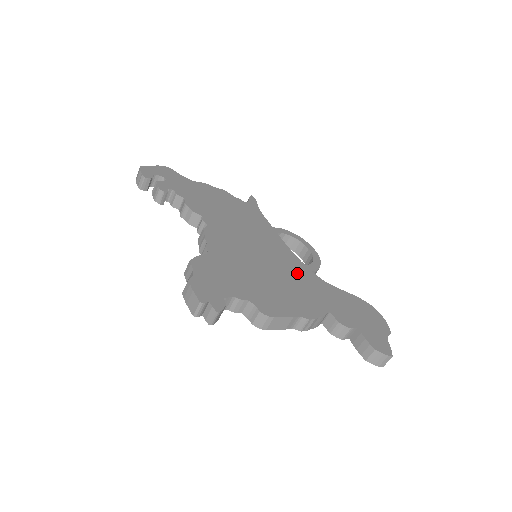
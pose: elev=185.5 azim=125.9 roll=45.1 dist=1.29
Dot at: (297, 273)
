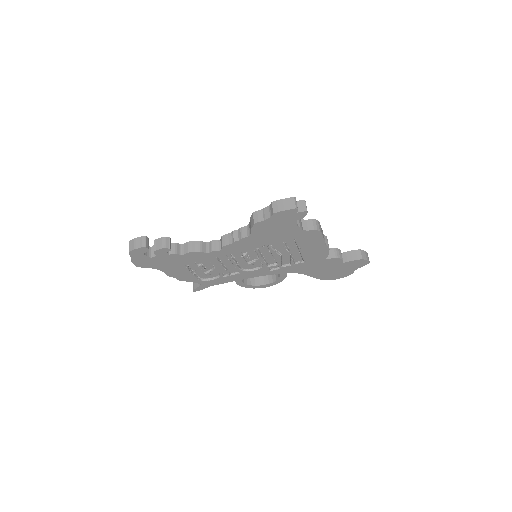
Dot at: occluded
